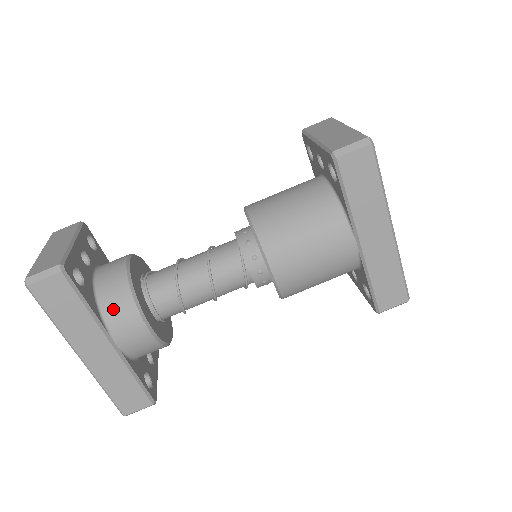
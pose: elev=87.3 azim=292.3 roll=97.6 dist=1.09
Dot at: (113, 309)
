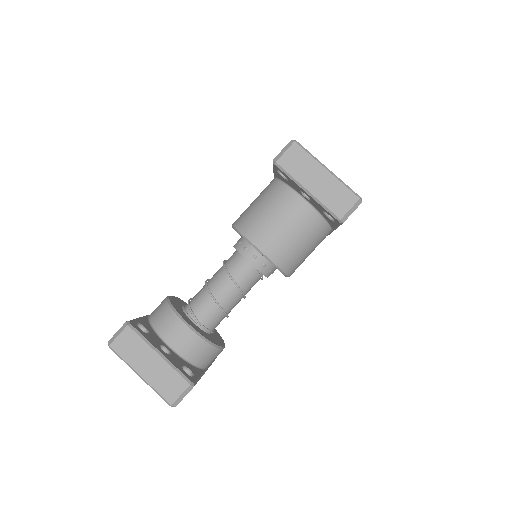
Dot at: (205, 360)
